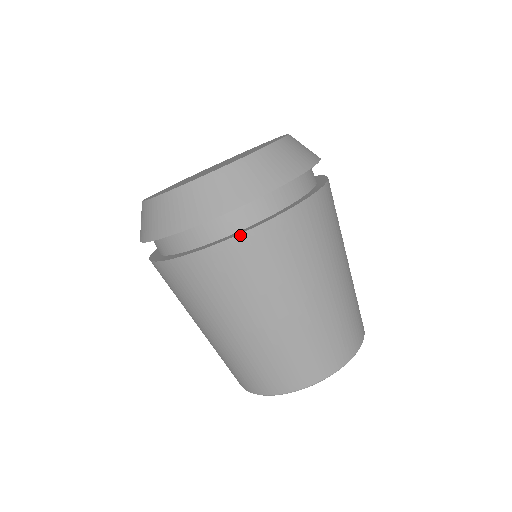
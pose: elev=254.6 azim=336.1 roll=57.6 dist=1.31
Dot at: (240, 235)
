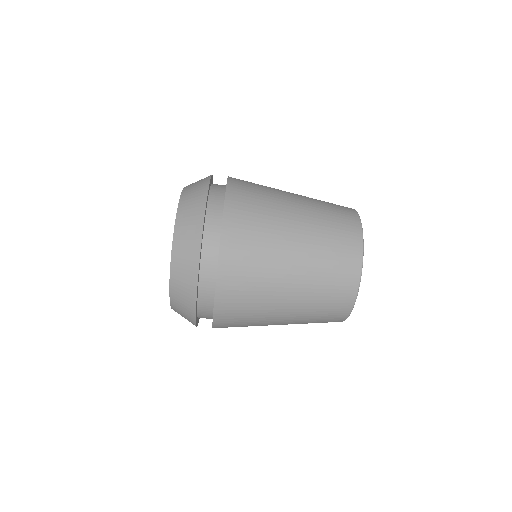
Dot at: (218, 274)
